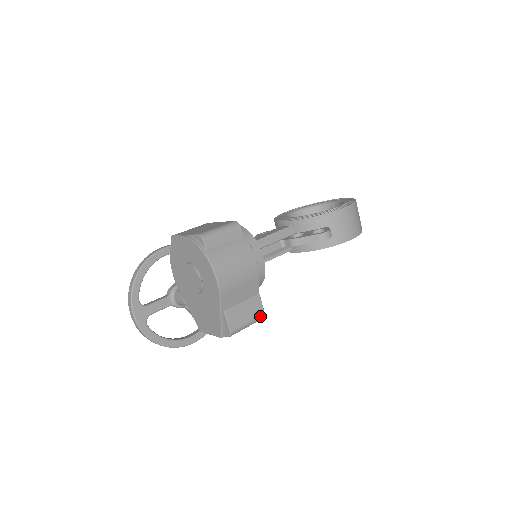
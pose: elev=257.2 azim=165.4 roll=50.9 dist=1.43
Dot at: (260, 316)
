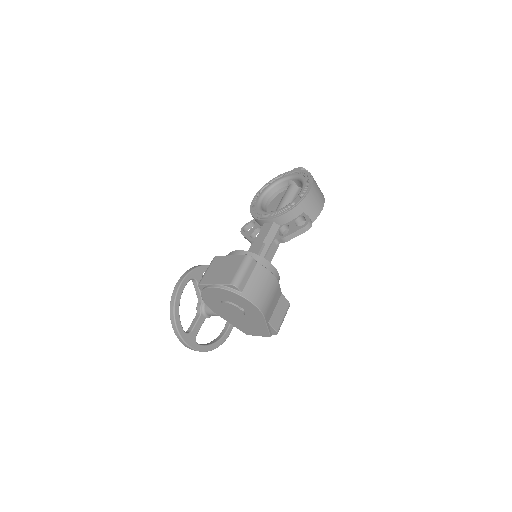
Dot at: (288, 307)
